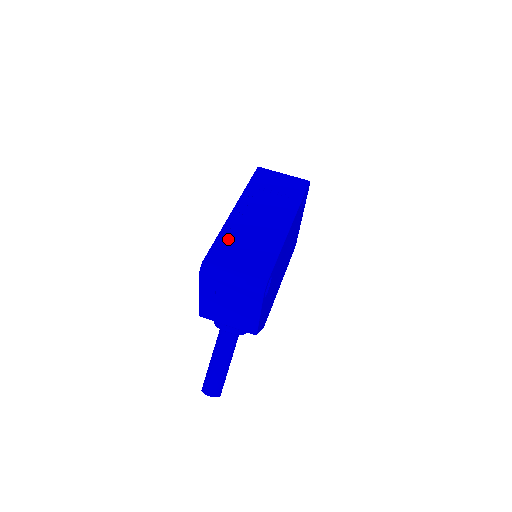
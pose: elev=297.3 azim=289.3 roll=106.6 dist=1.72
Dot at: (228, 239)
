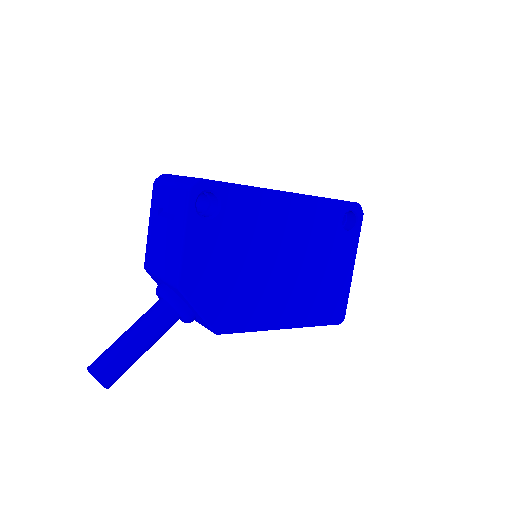
Dot at: occluded
